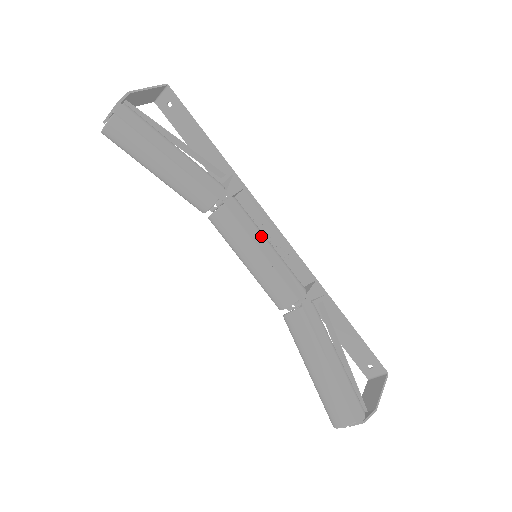
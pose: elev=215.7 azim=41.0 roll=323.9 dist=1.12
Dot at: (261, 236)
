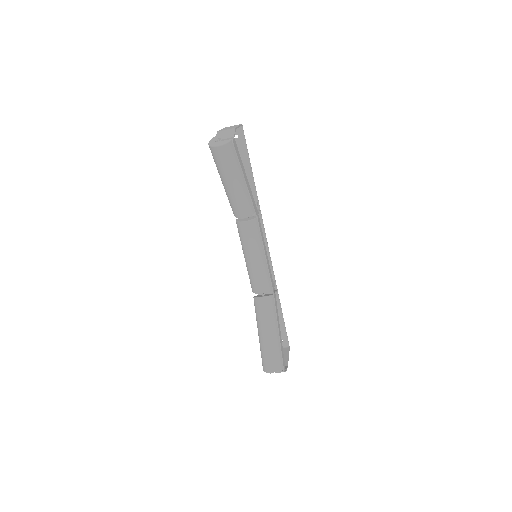
Dot at: occluded
